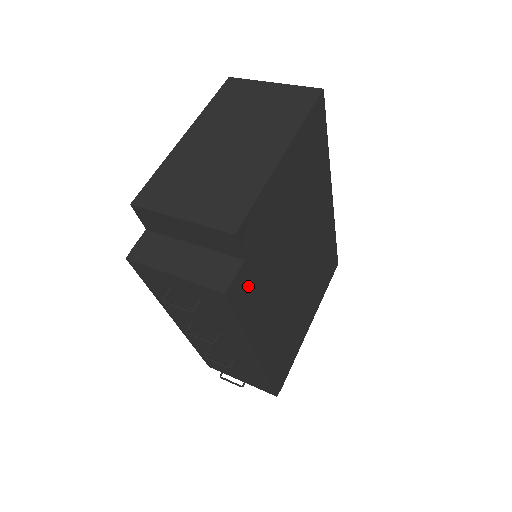
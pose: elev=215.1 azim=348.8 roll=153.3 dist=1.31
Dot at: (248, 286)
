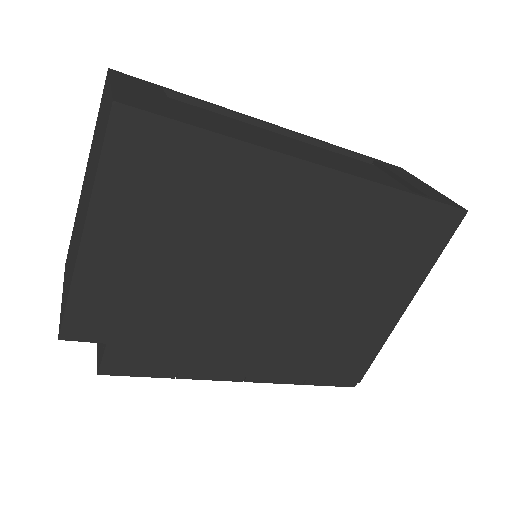
Dot at: (143, 353)
